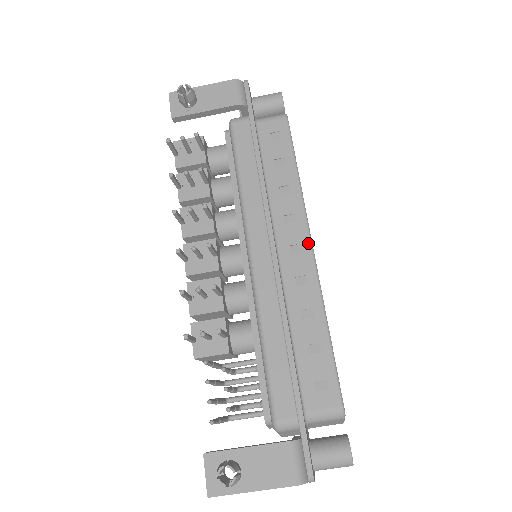
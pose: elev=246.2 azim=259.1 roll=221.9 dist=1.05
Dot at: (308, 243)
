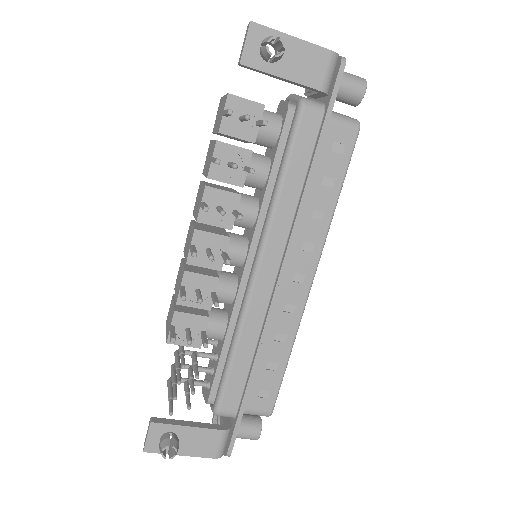
Dot at: (311, 277)
